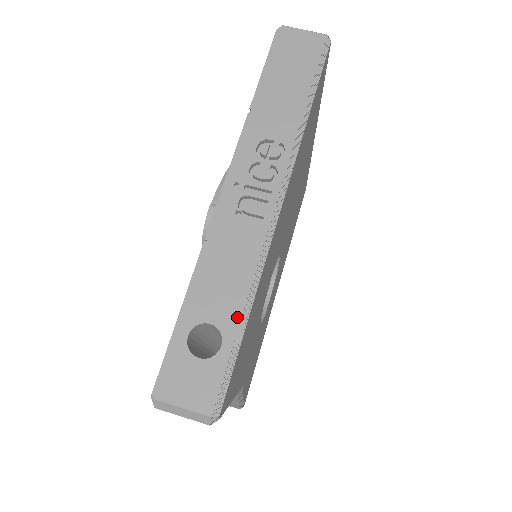
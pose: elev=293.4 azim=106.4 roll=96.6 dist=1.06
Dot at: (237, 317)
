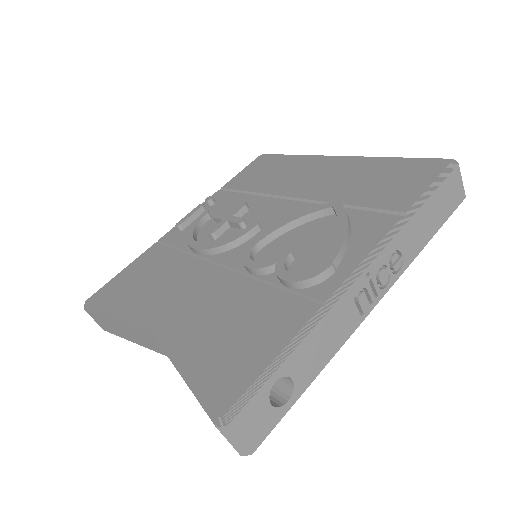
Dot at: (308, 383)
